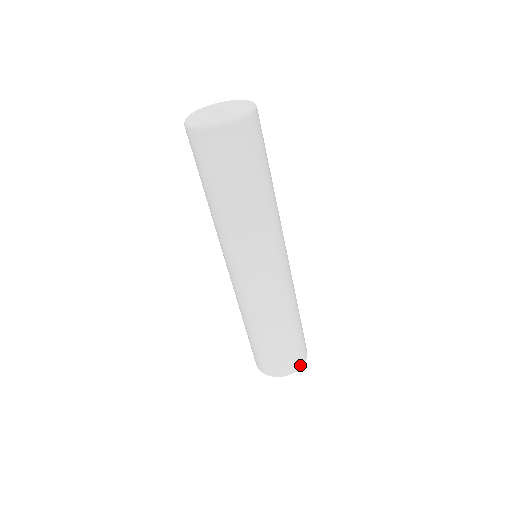
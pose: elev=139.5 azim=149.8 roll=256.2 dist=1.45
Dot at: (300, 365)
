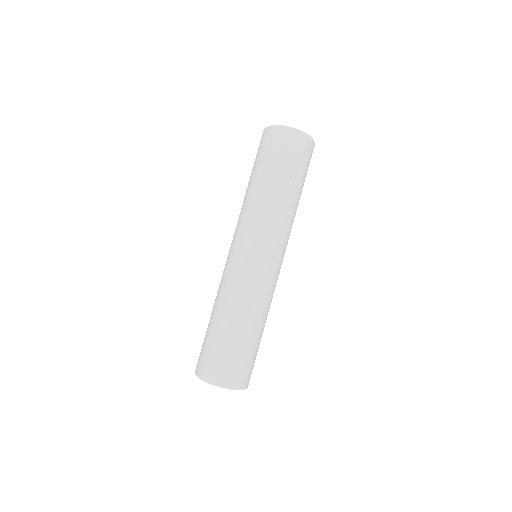
Dot at: occluded
